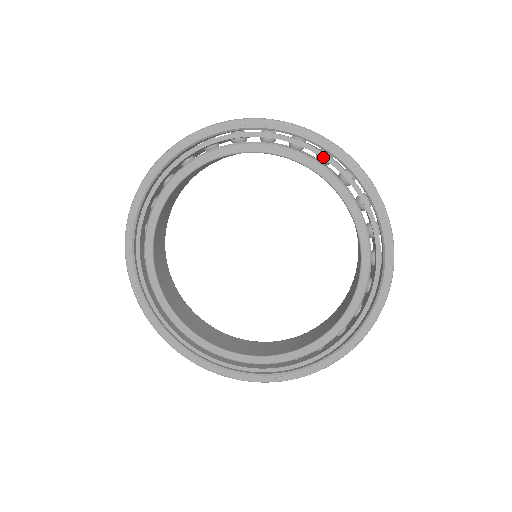
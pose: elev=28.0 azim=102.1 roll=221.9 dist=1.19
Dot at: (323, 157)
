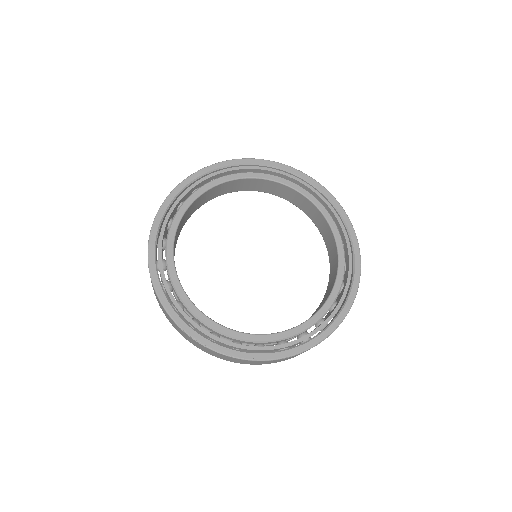
Dot at: (313, 190)
